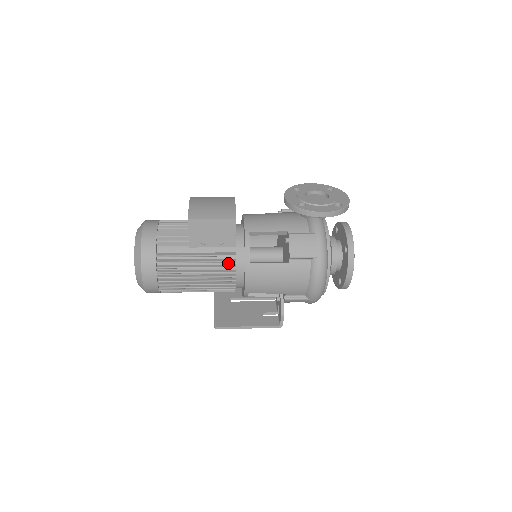
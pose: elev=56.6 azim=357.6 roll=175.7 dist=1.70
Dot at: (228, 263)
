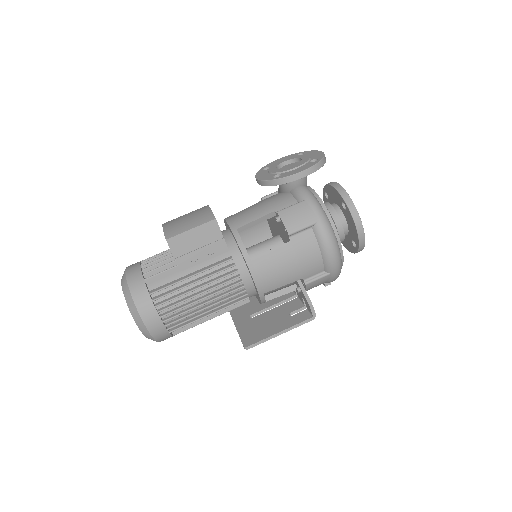
Dot at: (228, 270)
